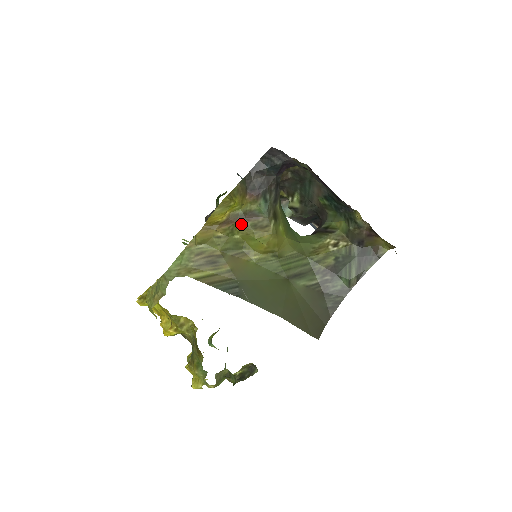
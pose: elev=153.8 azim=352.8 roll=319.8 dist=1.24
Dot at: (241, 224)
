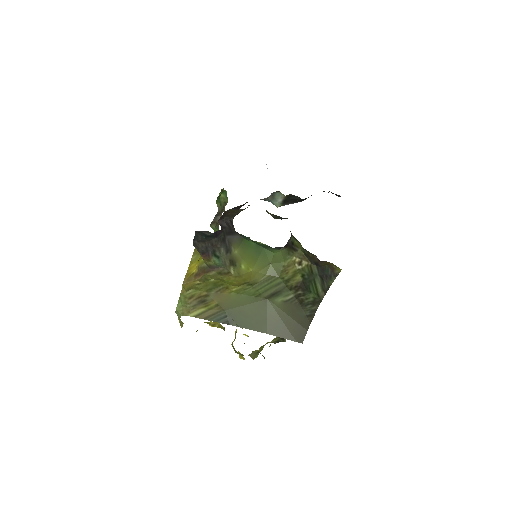
Dot at: (209, 274)
